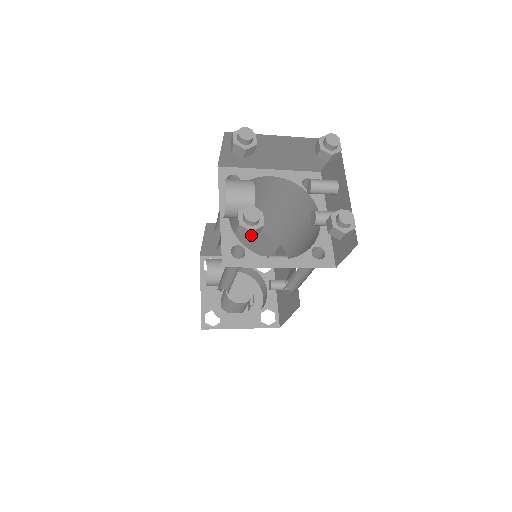
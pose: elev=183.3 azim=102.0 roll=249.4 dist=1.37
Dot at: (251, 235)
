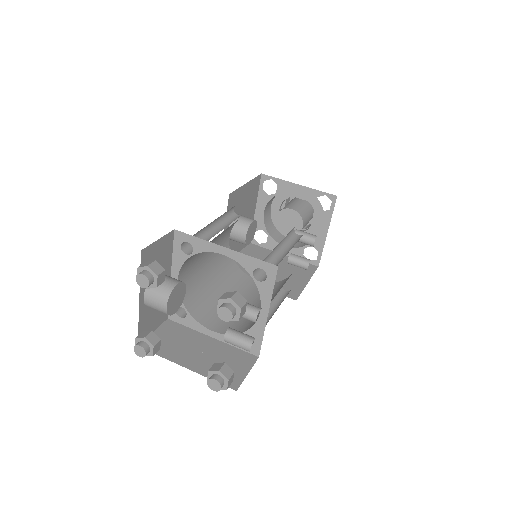
Dot at: occluded
